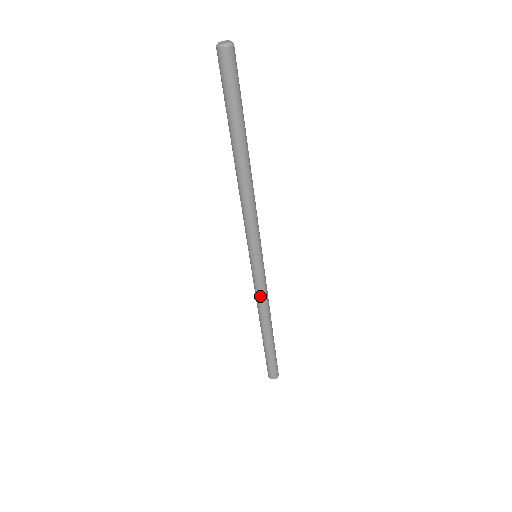
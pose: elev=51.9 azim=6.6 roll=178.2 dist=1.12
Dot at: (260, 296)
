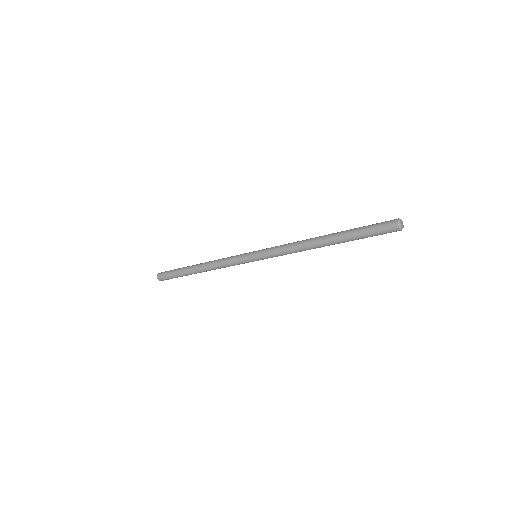
Dot at: occluded
